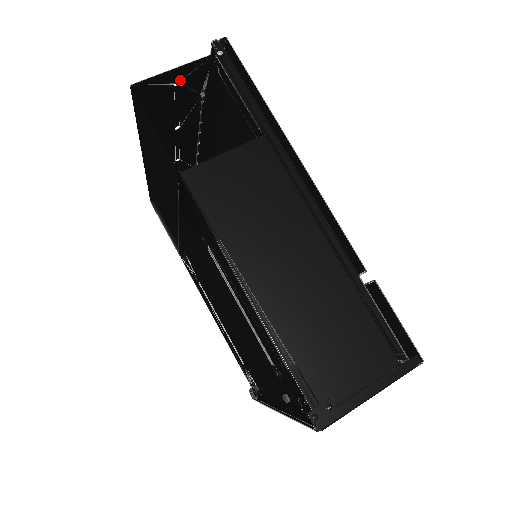
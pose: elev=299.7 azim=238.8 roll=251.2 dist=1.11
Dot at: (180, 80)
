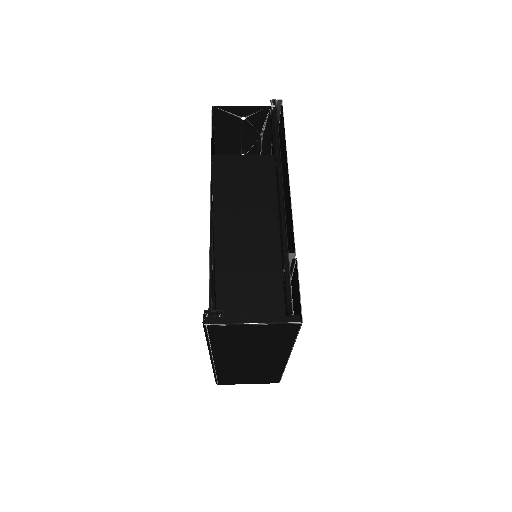
Dot at: (246, 116)
